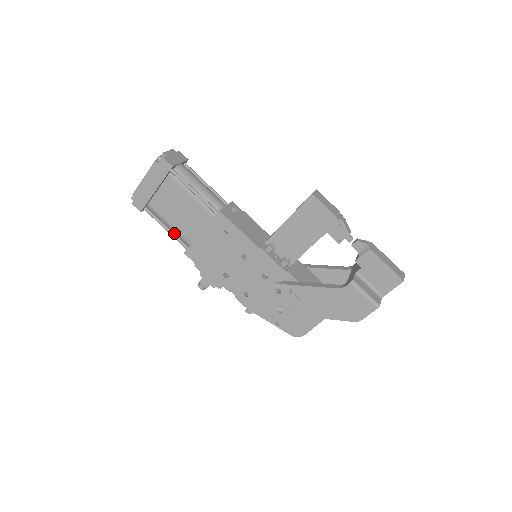
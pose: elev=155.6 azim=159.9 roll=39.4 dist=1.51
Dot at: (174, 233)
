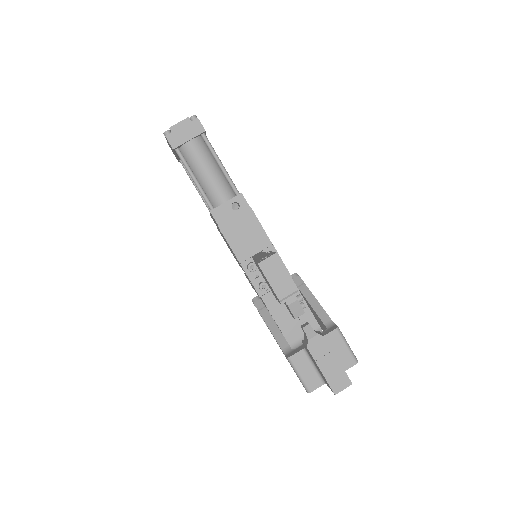
Dot at: occluded
